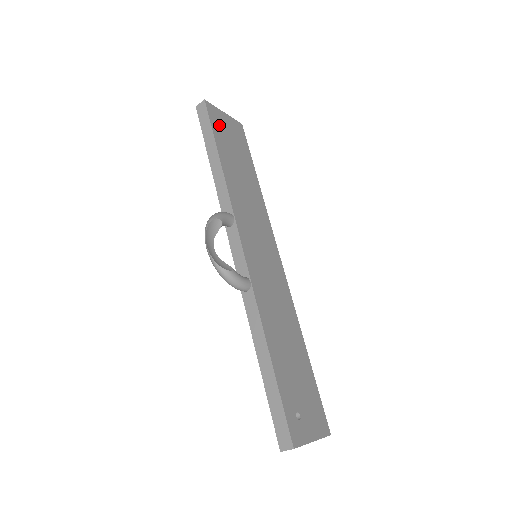
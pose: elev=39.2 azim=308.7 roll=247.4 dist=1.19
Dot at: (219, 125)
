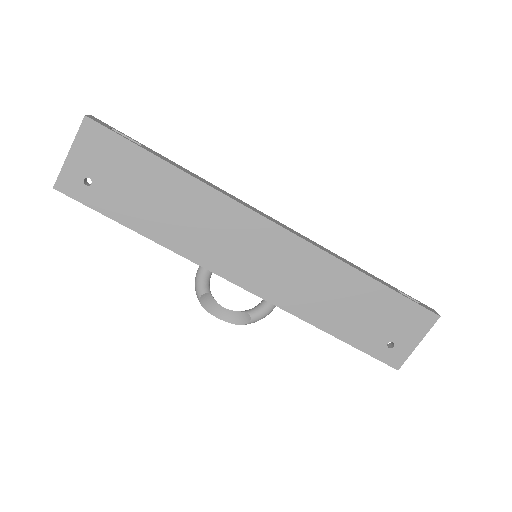
Dot at: (90, 188)
